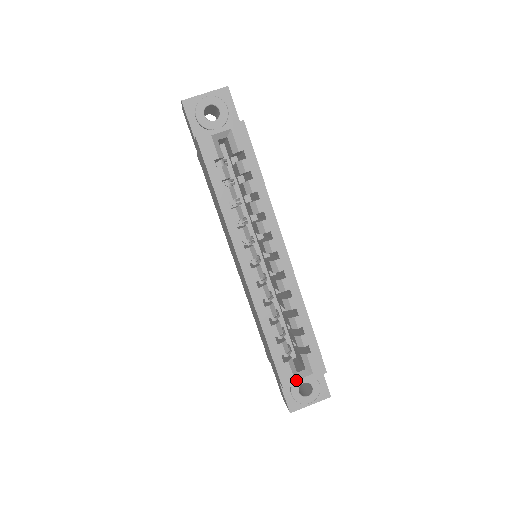
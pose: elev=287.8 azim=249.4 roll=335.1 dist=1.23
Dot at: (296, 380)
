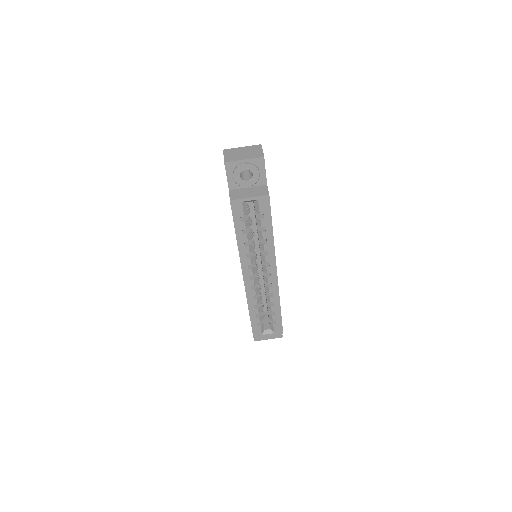
Dot at: (263, 335)
